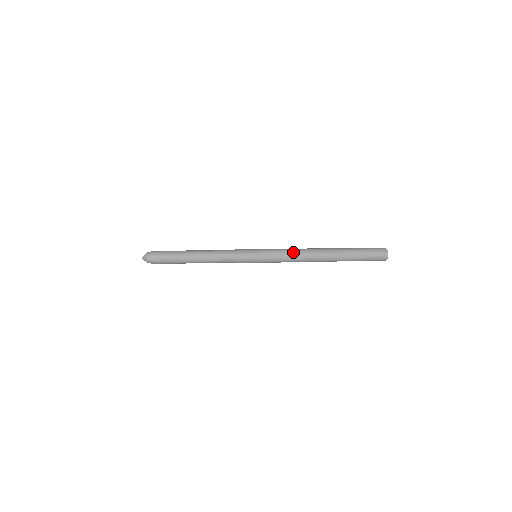
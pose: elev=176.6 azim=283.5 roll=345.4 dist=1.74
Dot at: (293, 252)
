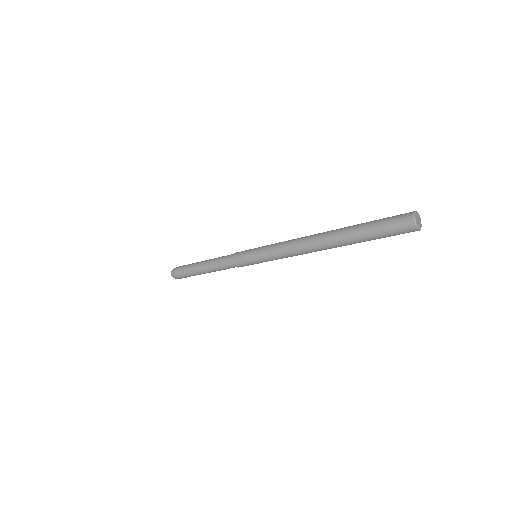
Dot at: (286, 244)
